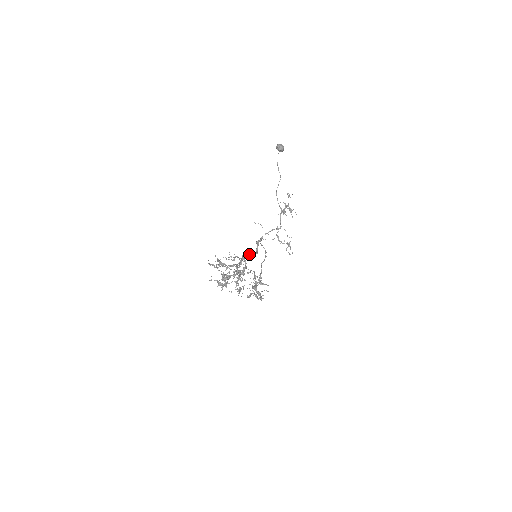
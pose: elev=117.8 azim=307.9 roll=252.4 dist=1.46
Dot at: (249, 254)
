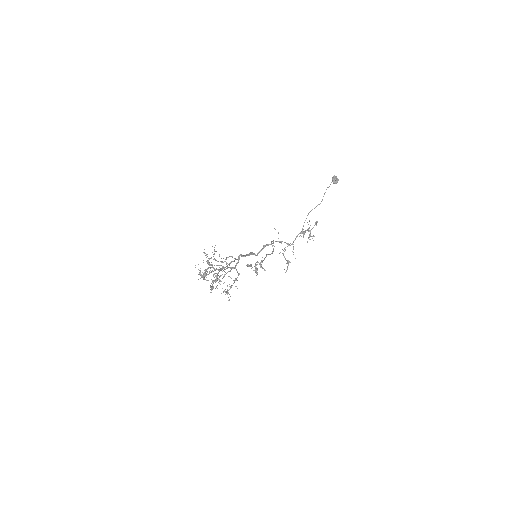
Dot at: (248, 255)
